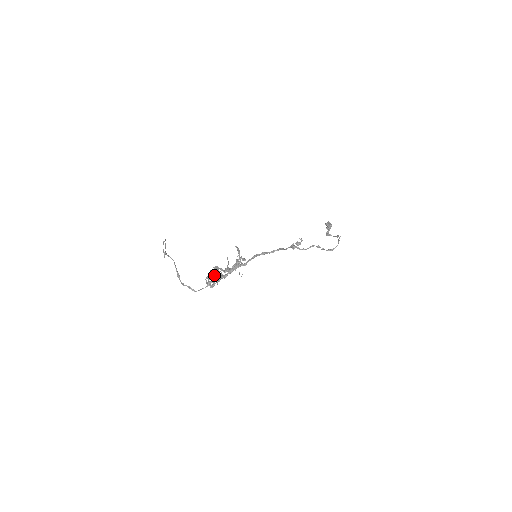
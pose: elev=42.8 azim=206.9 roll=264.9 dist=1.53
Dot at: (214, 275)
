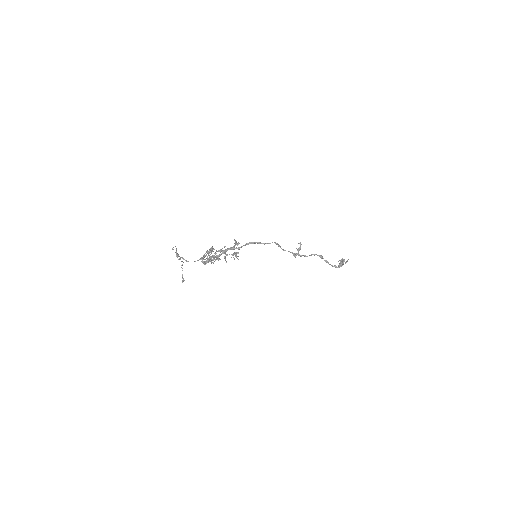
Dot at: (207, 251)
